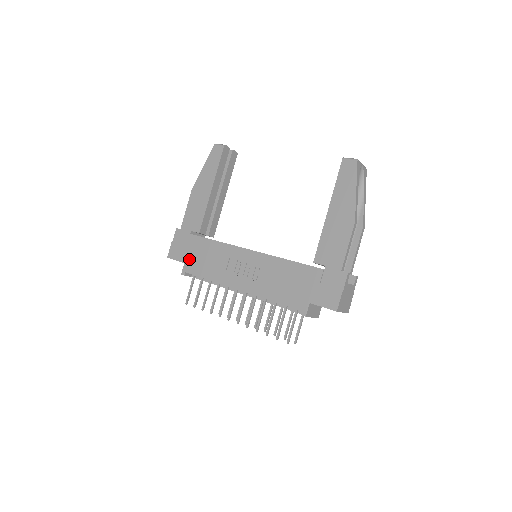
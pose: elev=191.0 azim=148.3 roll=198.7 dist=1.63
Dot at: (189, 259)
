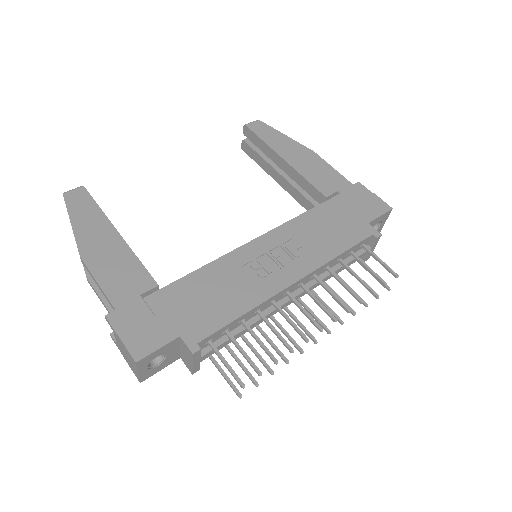
Dot at: (182, 324)
